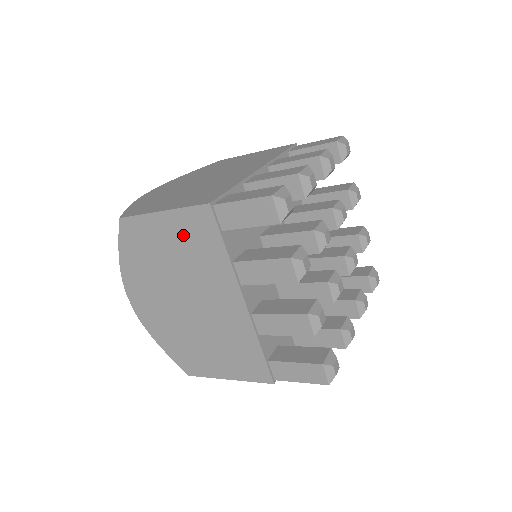
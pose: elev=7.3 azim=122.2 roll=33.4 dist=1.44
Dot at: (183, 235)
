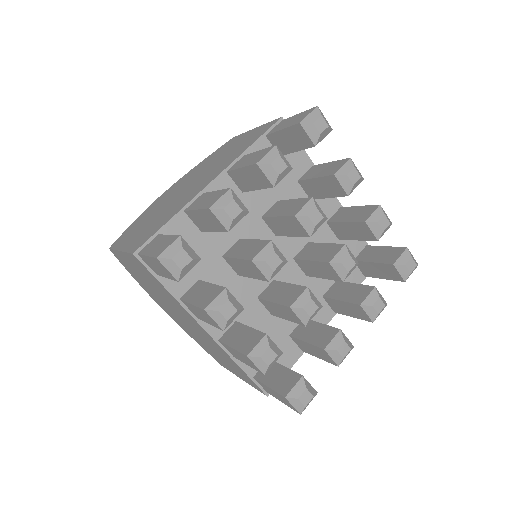
Dot at: (141, 271)
